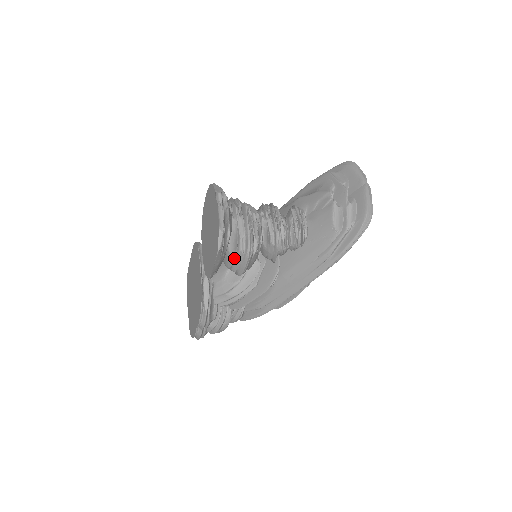
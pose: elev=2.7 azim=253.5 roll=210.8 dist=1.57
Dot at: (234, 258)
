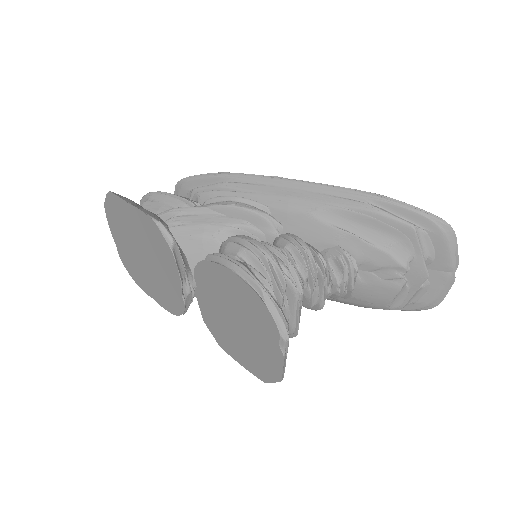
Dot at: occluded
